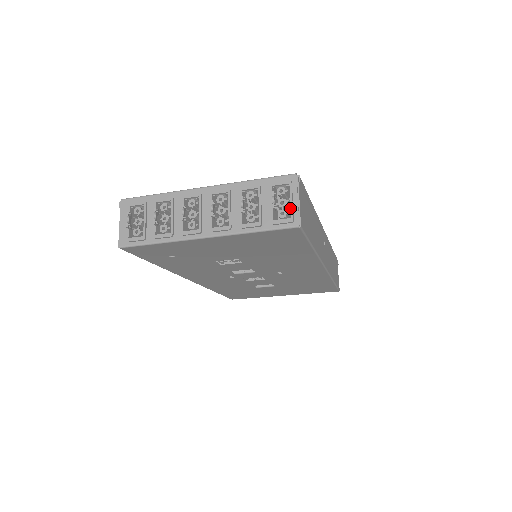
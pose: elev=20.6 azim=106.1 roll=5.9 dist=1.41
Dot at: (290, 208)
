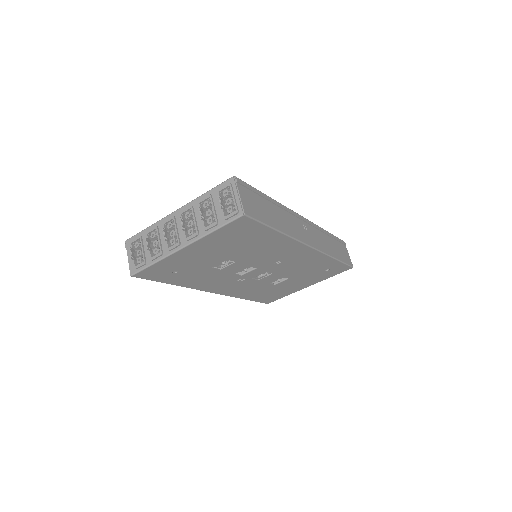
Dot at: occluded
